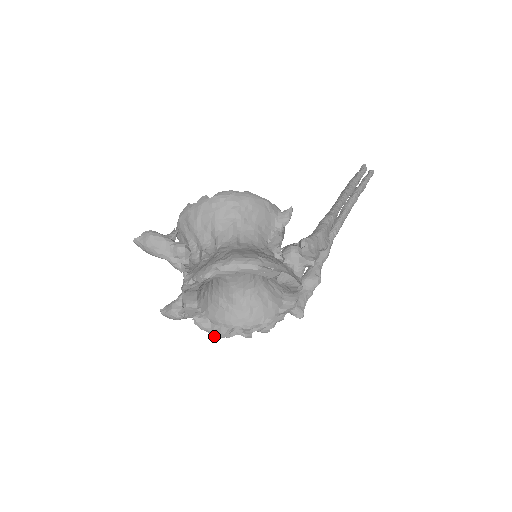
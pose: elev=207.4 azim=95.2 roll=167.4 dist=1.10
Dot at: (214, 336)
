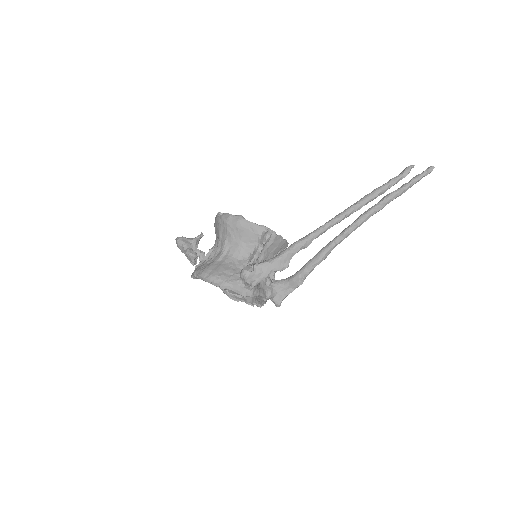
Dot at: (232, 299)
